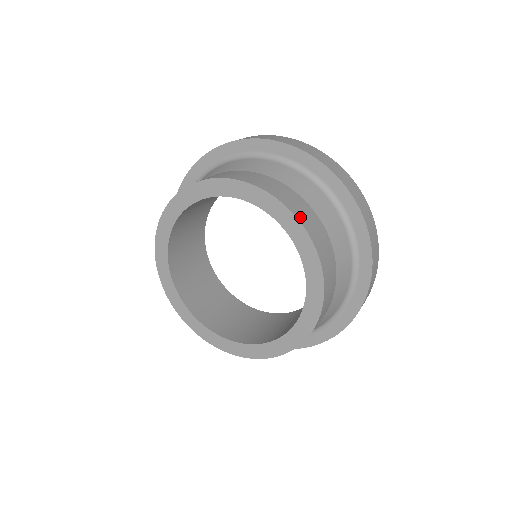
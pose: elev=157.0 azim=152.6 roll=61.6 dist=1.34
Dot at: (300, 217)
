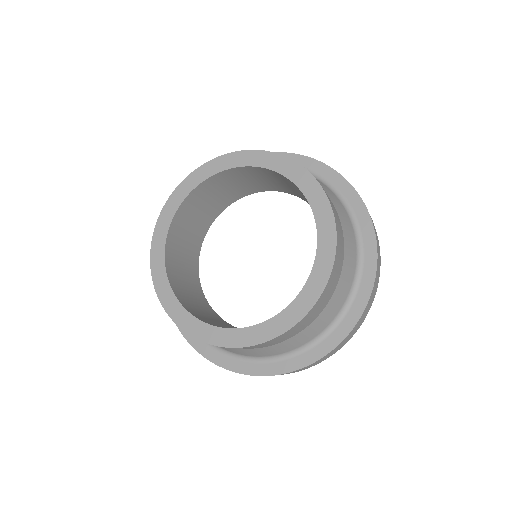
Dot at: (335, 215)
